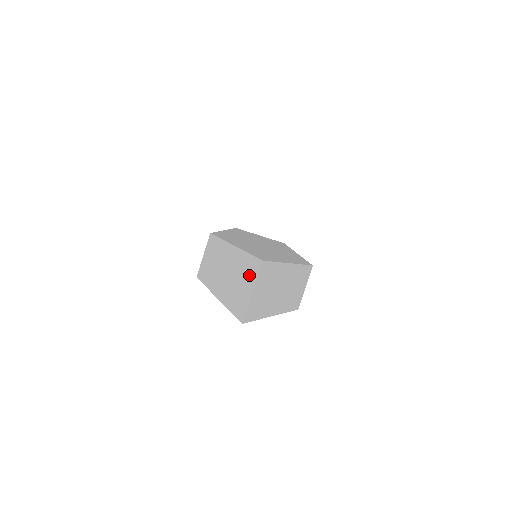
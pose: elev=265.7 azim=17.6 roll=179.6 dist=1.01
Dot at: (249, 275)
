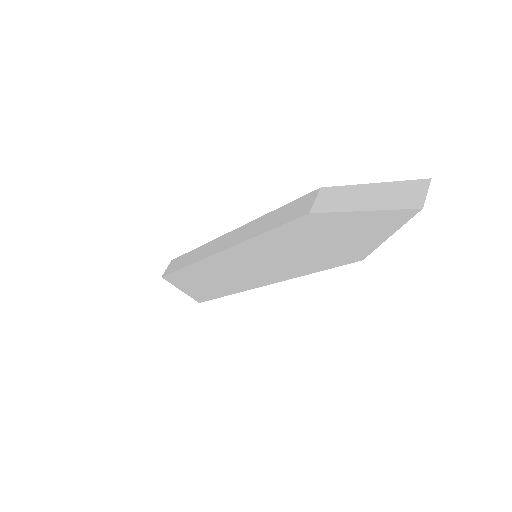
Dot at: (416, 188)
